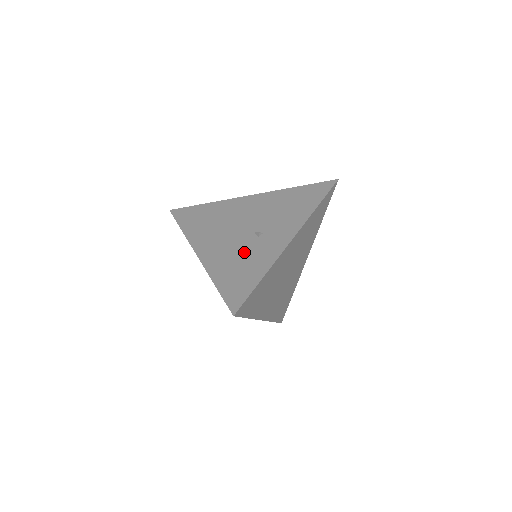
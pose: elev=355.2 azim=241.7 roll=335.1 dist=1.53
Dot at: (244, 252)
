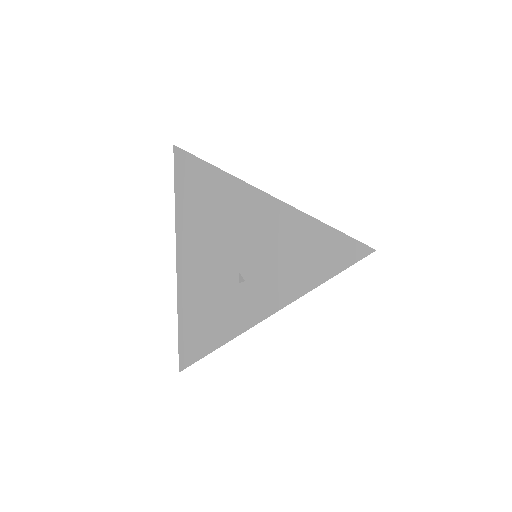
Dot at: (217, 296)
